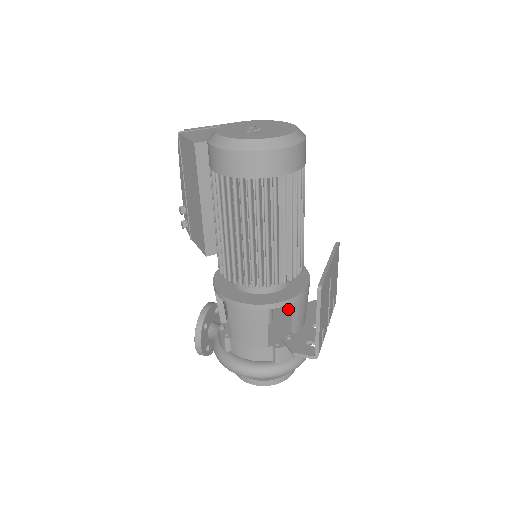
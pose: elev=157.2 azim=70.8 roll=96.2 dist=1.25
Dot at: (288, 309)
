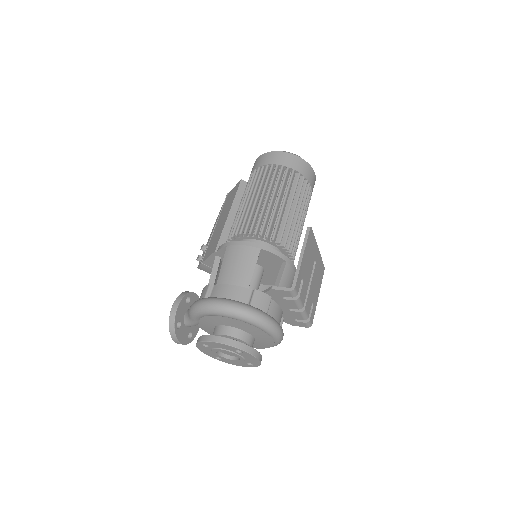
Dot at: occluded
